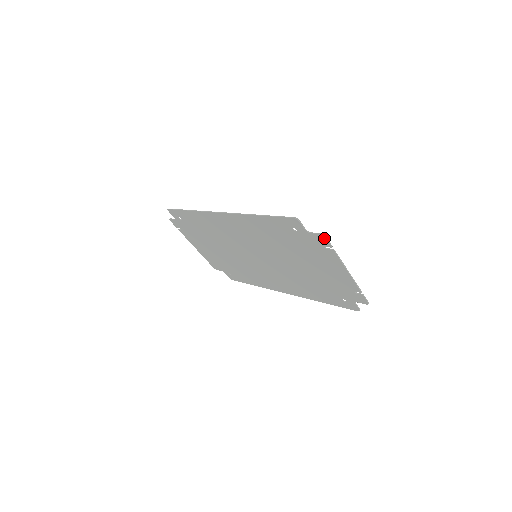
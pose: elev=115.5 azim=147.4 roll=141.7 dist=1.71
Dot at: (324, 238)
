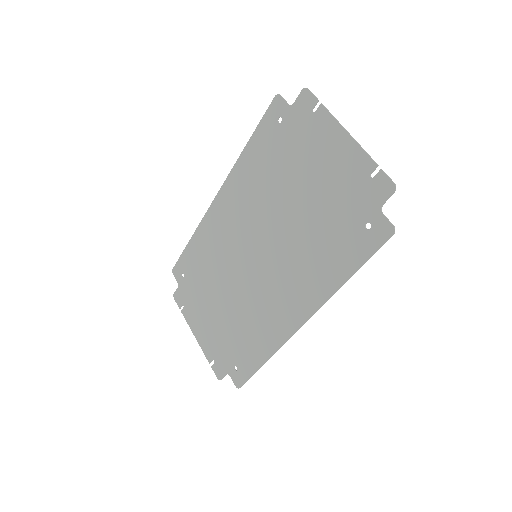
Dot at: (307, 92)
